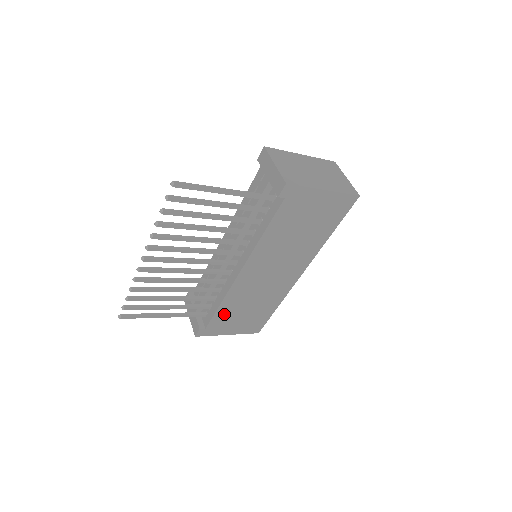
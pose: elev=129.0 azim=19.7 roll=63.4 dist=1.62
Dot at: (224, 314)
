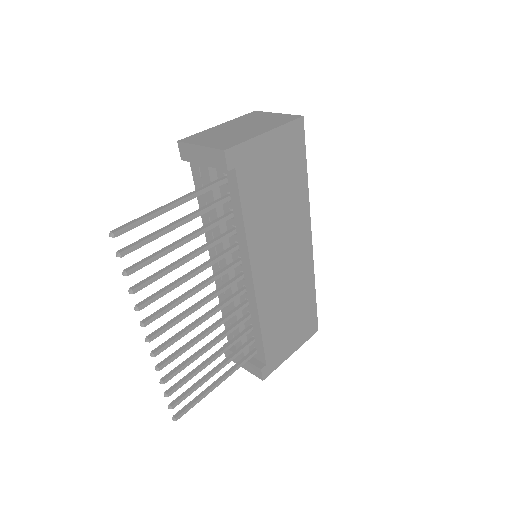
Dot at: (272, 336)
